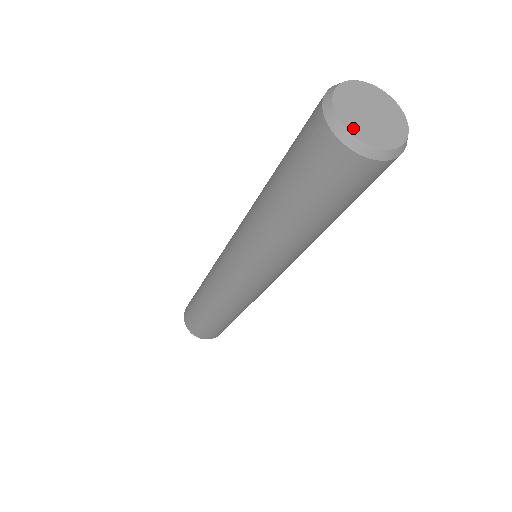
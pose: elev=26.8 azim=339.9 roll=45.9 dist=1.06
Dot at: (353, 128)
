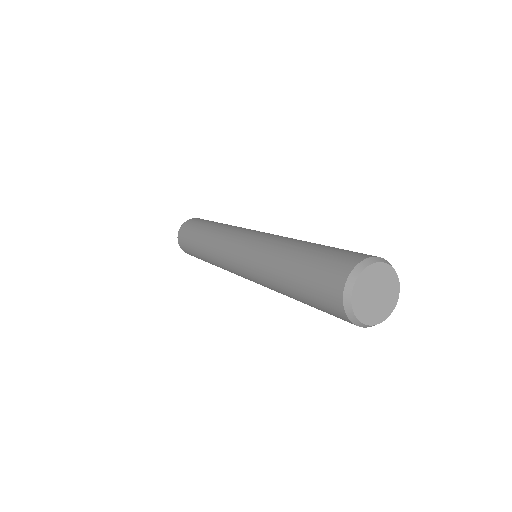
Dot at: (357, 293)
